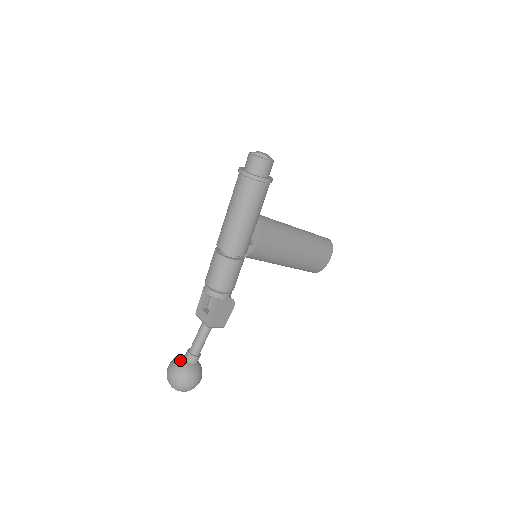
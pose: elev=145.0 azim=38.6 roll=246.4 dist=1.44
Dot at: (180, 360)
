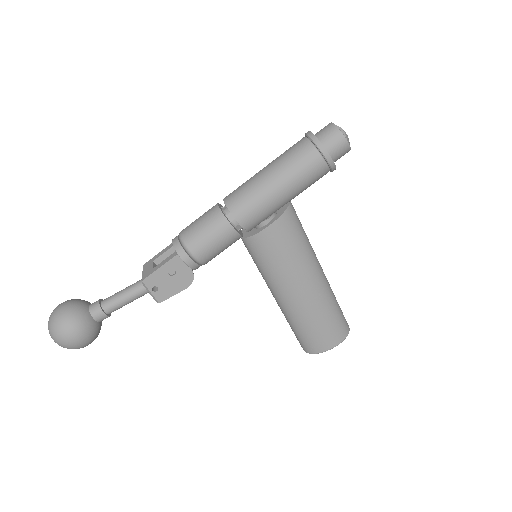
Dot at: (84, 302)
